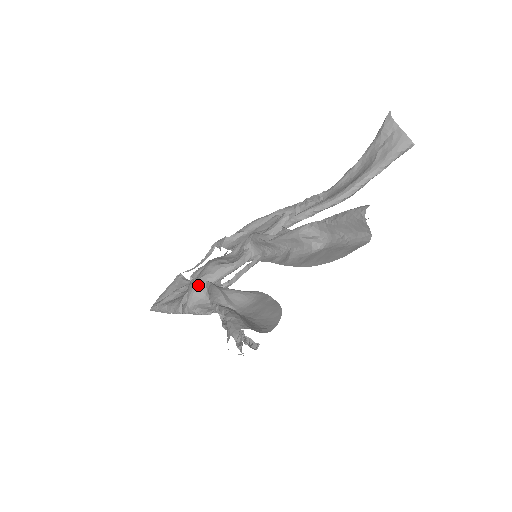
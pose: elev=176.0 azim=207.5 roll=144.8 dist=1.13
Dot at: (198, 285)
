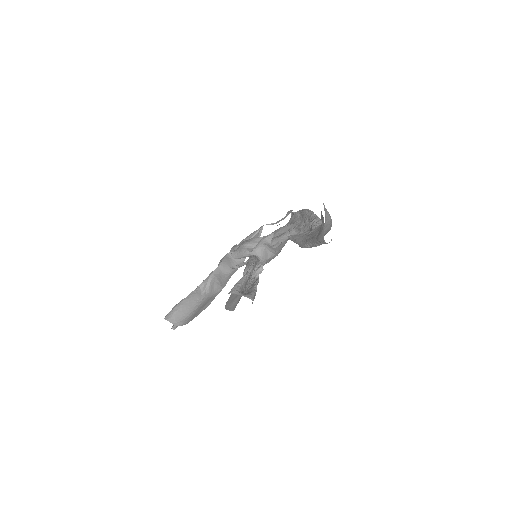
Dot at: (221, 261)
